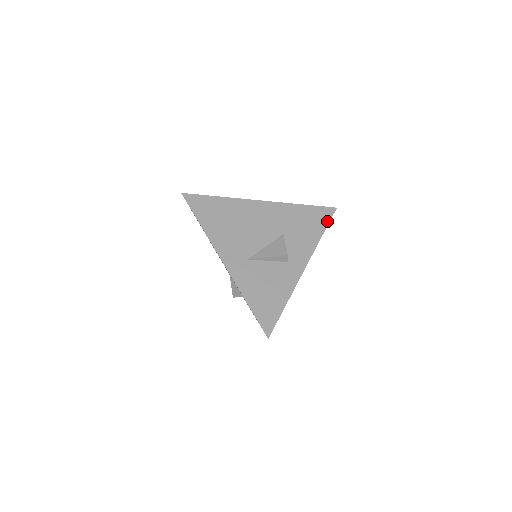
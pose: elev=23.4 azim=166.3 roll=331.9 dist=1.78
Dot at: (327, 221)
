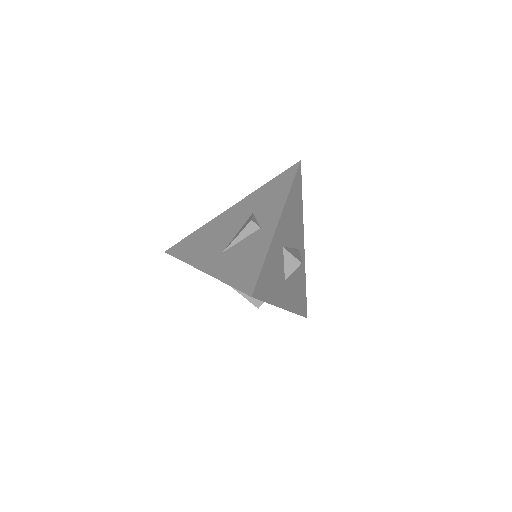
Dot at: (293, 175)
